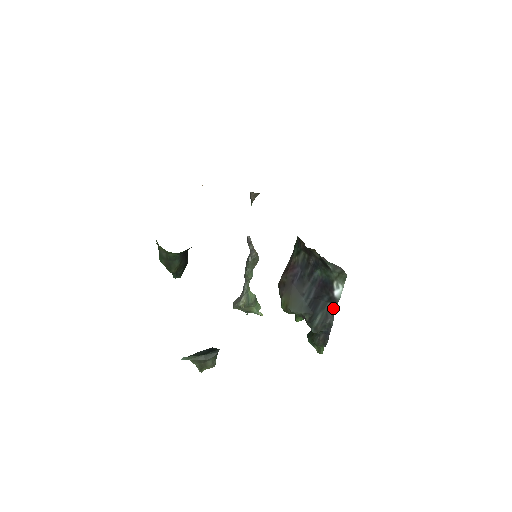
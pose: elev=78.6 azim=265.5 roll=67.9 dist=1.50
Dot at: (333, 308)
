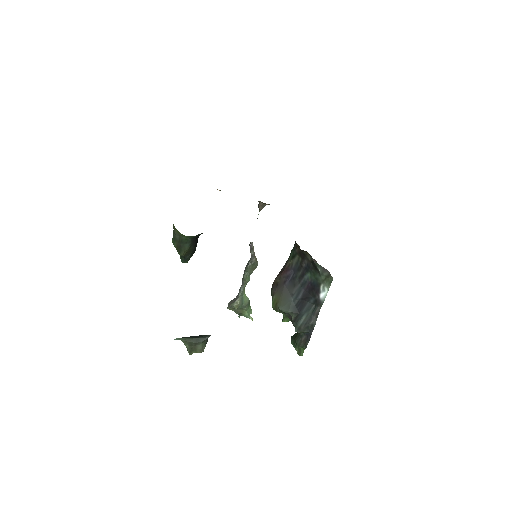
Dot at: (317, 310)
